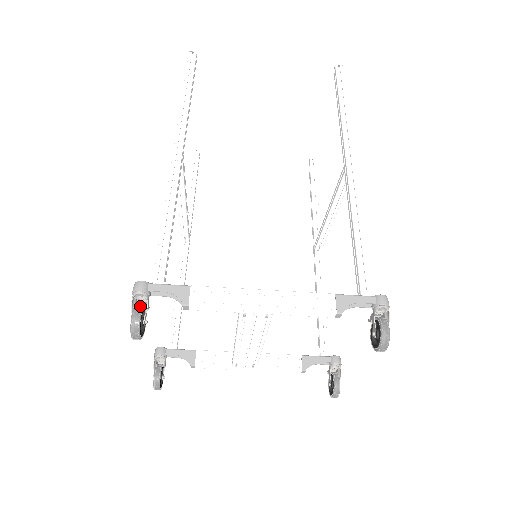
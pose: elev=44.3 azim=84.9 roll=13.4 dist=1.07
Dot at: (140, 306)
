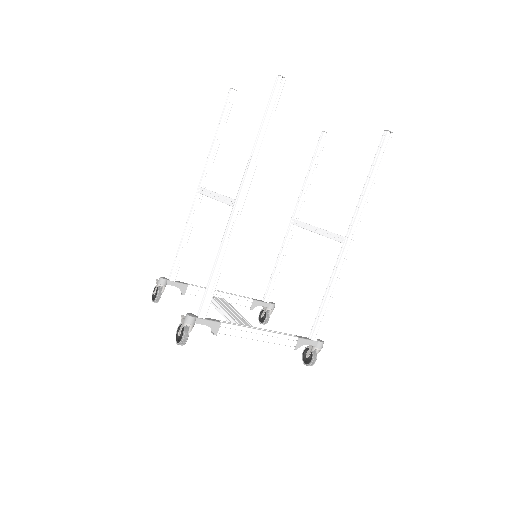
Dot at: (188, 332)
